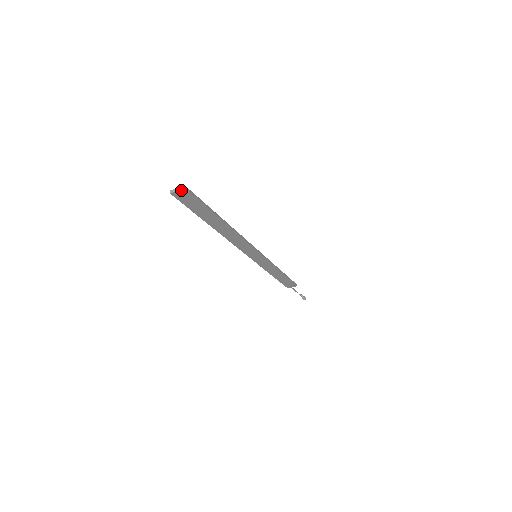
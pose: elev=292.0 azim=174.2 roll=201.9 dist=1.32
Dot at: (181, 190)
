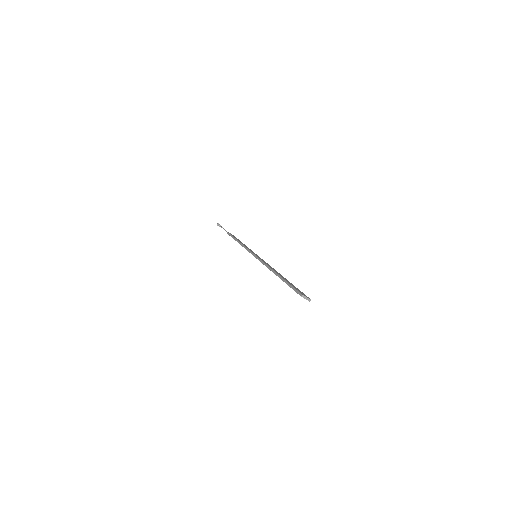
Dot at: occluded
